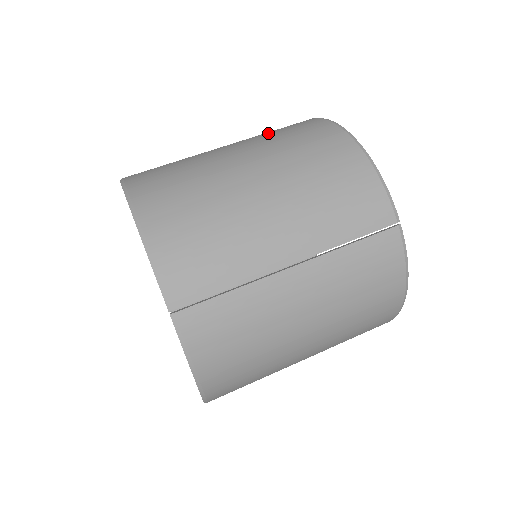
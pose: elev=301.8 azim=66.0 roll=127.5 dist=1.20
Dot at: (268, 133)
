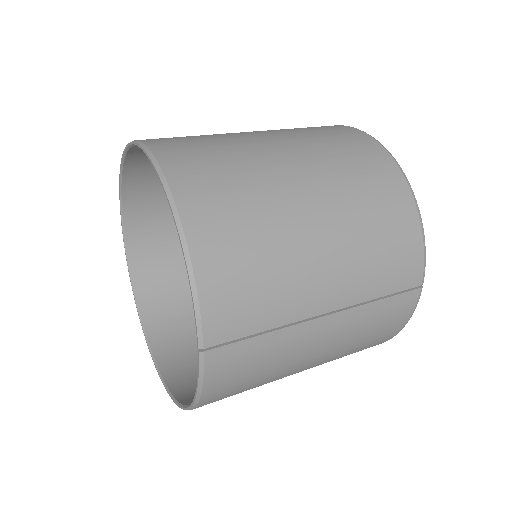
Dot at: (320, 139)
